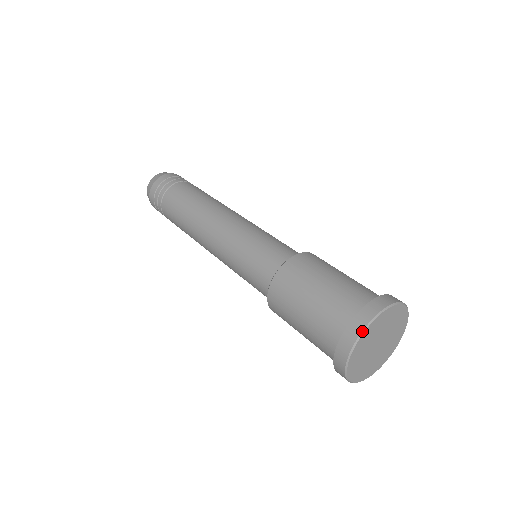
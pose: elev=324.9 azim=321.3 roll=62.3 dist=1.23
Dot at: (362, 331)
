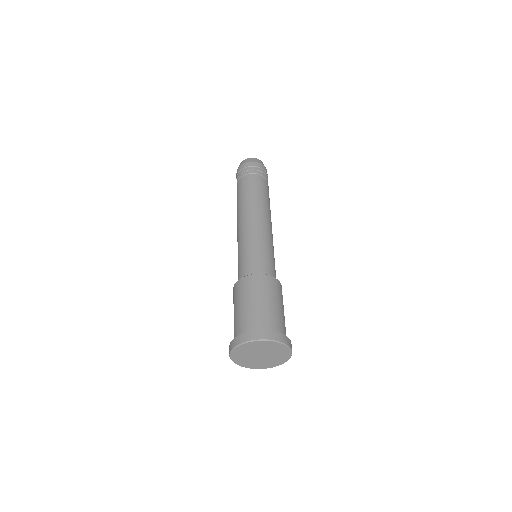
Dot at: (251, 340)
